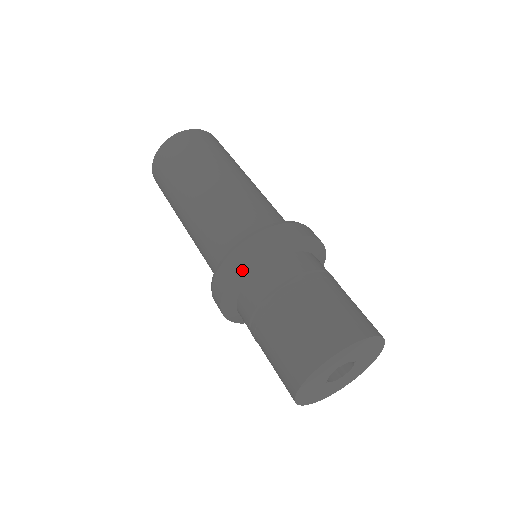
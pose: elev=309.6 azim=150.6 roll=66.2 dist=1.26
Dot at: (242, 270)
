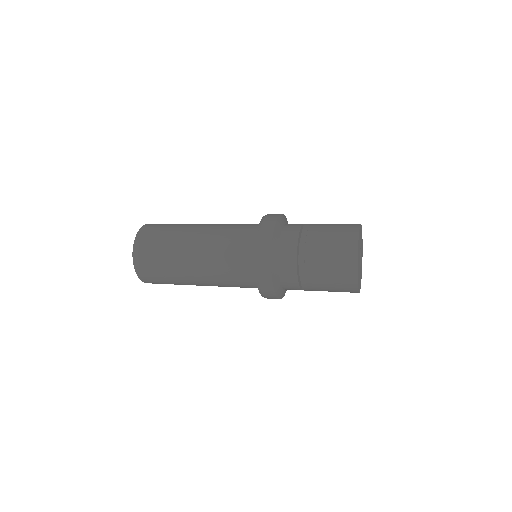
Dot at: (281, 217)
